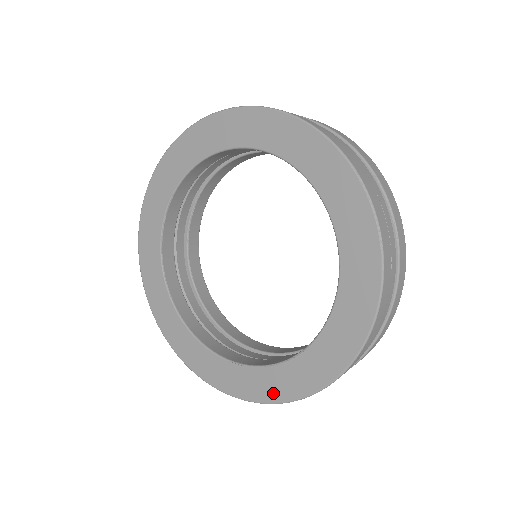
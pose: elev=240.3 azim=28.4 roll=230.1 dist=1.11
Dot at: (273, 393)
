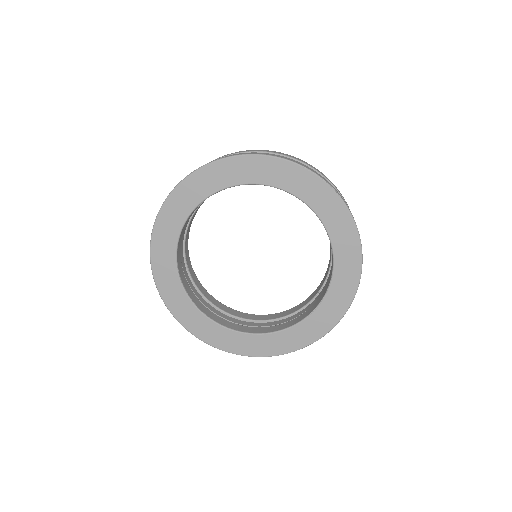
Dot at: (326, 325)
